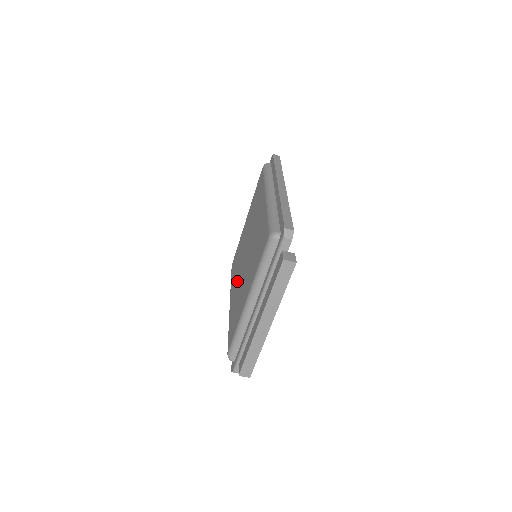
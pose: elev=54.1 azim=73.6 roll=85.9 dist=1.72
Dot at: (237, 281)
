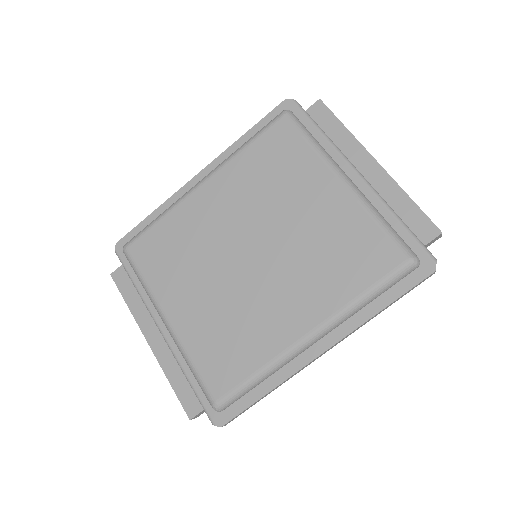
Dot at: (222, 219)
